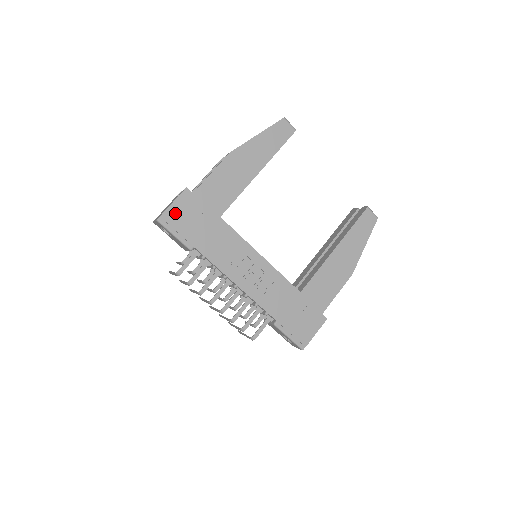
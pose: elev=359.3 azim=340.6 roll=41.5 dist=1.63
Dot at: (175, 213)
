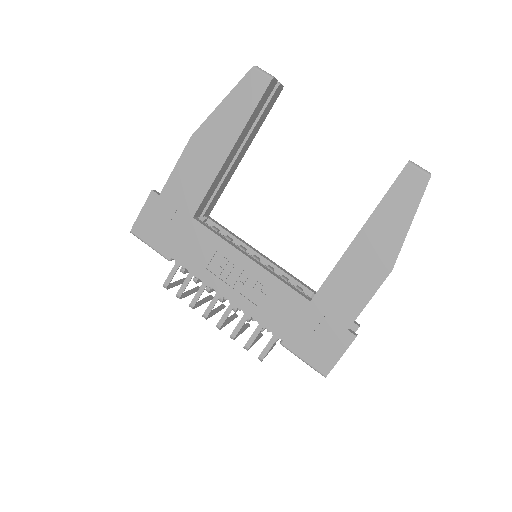
Dot at: (145, 222)
